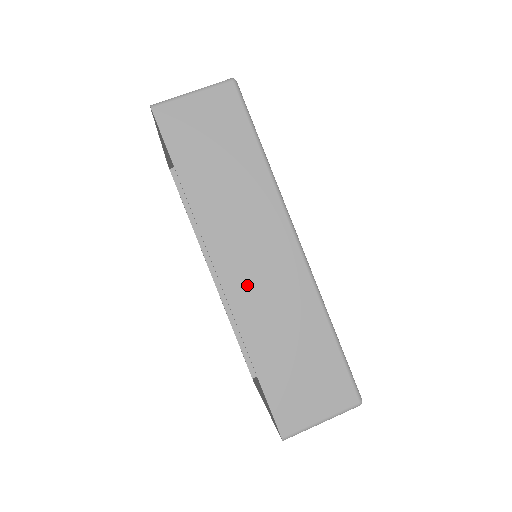
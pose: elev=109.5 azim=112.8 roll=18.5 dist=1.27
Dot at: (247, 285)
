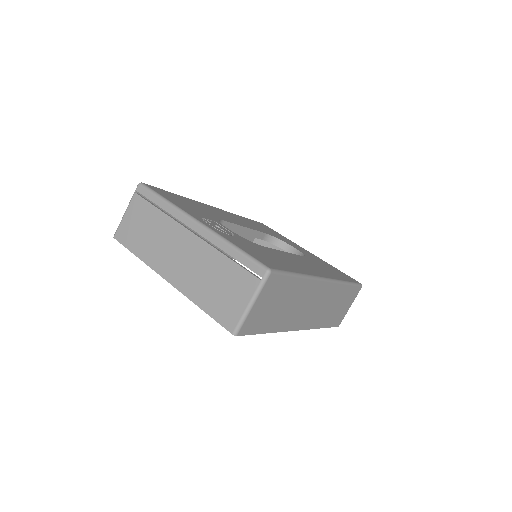
Dot at: (312, 317)
